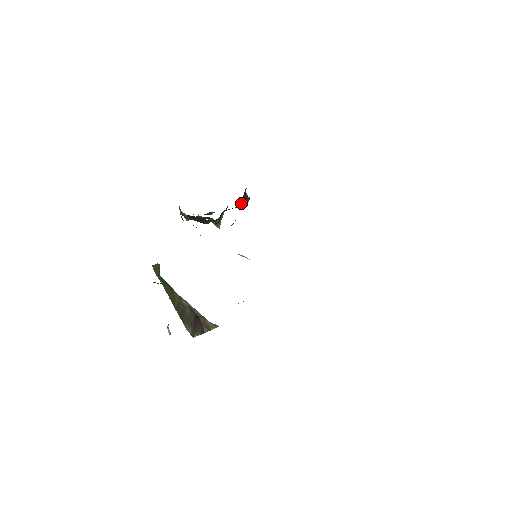
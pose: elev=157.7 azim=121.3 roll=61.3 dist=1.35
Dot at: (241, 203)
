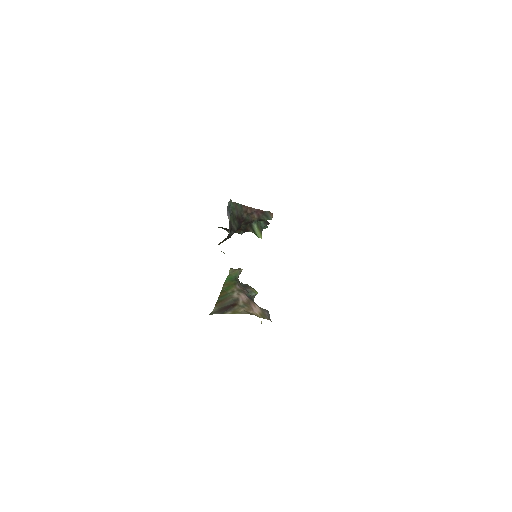
Dot at: (259, 216)
